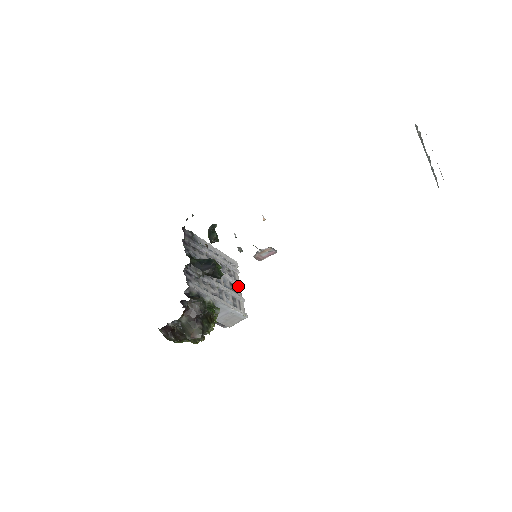
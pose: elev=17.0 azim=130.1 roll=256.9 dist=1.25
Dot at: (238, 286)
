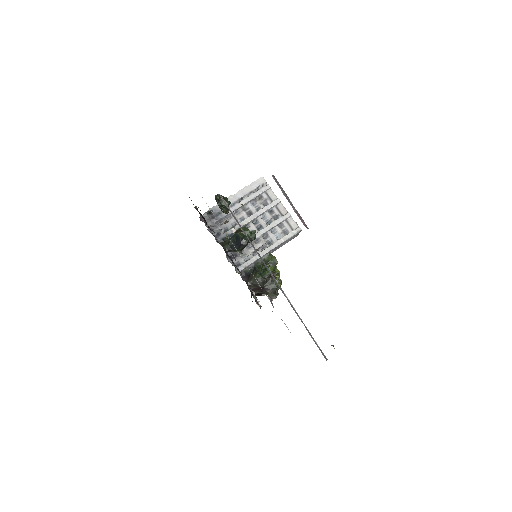
Dot at: (277, 204)
